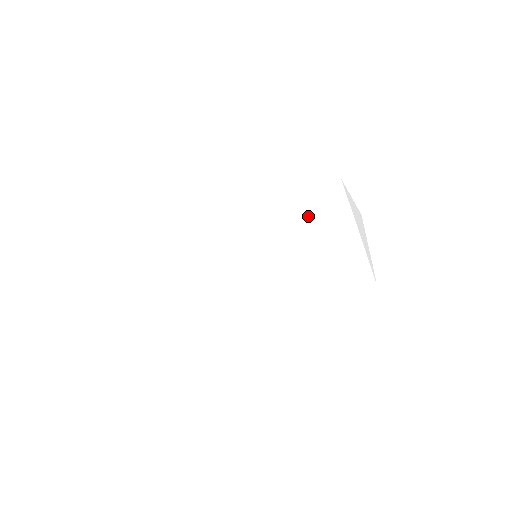
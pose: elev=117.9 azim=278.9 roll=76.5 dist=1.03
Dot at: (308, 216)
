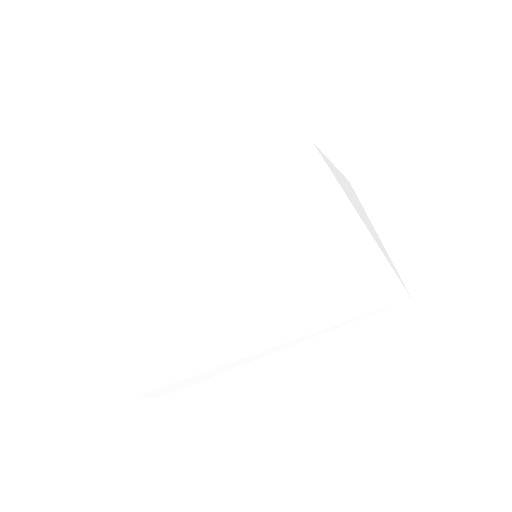
Dot at: occluded
